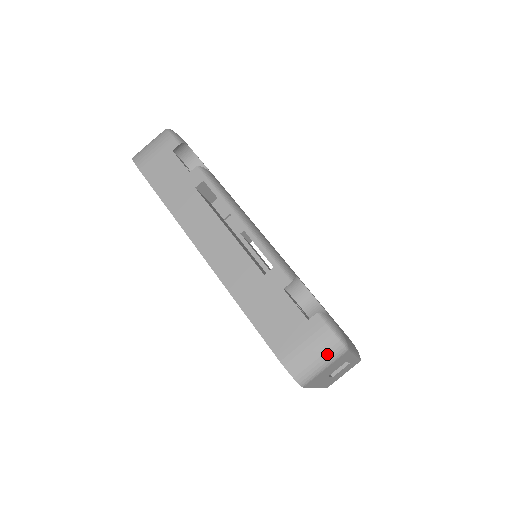
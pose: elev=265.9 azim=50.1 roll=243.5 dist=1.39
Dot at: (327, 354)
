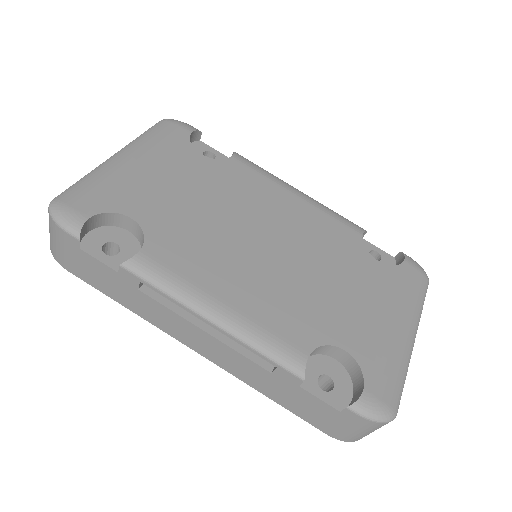
Dot at: (374, 429)
